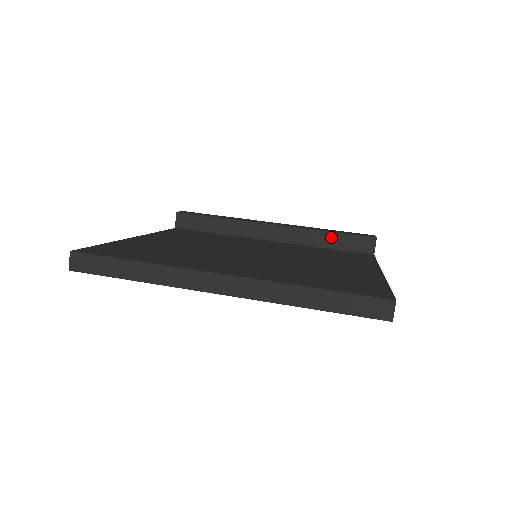
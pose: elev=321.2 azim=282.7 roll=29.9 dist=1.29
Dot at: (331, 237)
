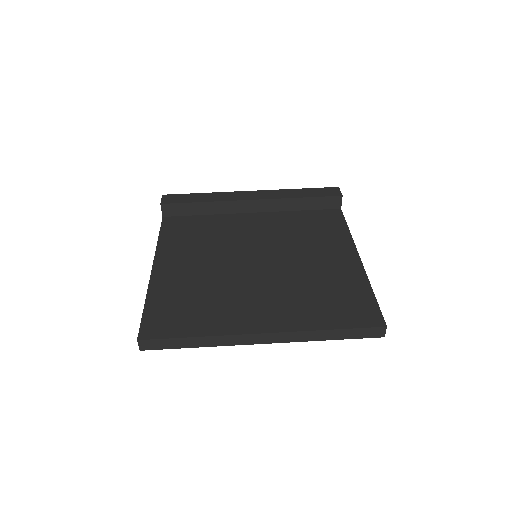
Dot at: (304, 201)
